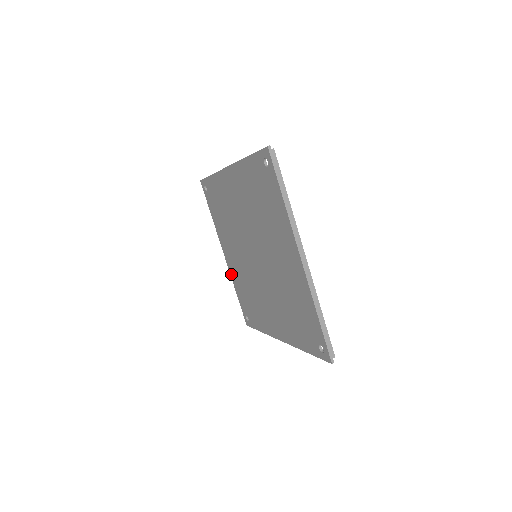
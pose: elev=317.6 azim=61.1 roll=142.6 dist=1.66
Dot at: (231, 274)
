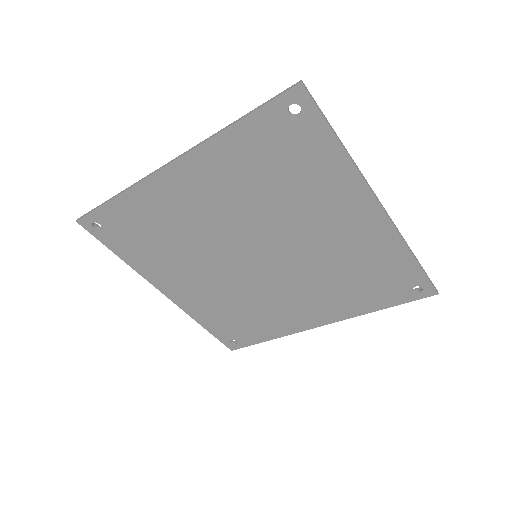
Dot at: (187, 310)
